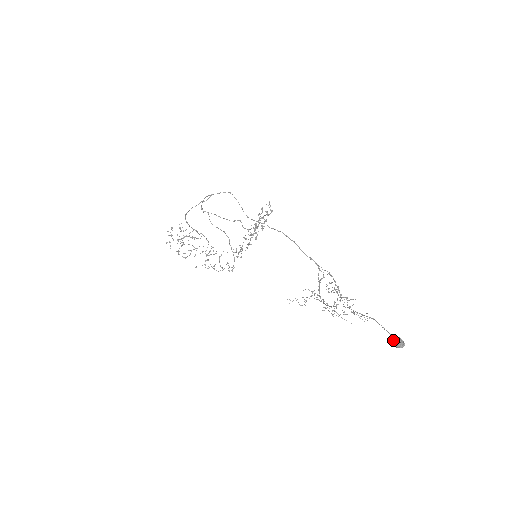
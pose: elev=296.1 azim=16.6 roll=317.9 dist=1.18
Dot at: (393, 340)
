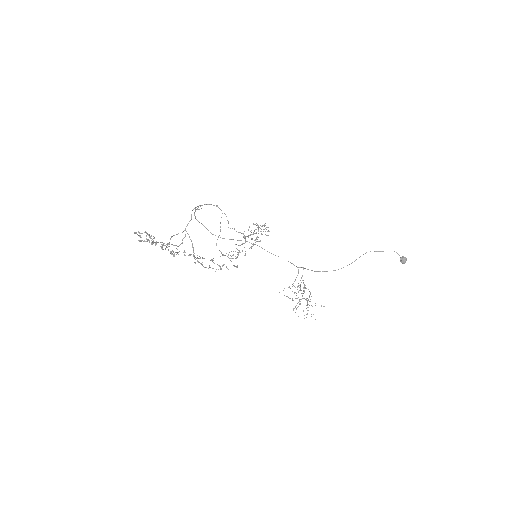
Dot at: (404, 257)
